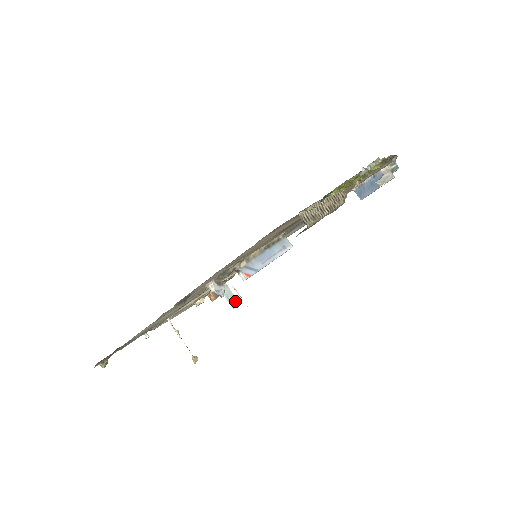
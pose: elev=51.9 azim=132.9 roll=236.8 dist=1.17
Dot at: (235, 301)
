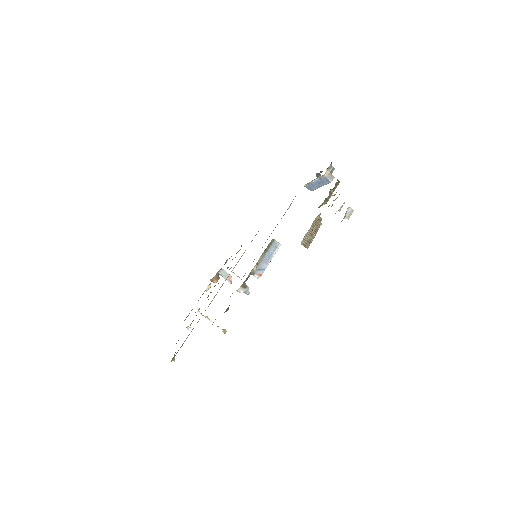
Dot at: (231, 278)
